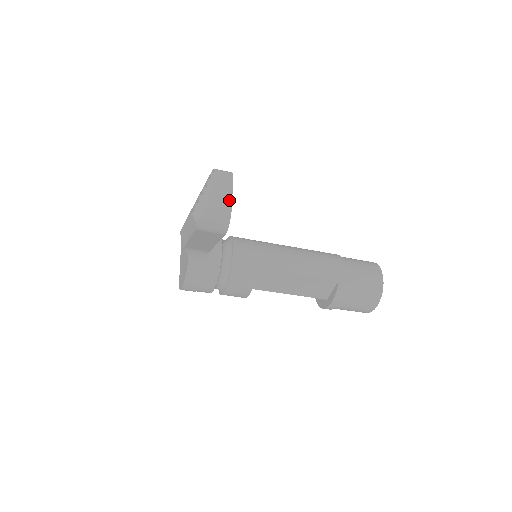
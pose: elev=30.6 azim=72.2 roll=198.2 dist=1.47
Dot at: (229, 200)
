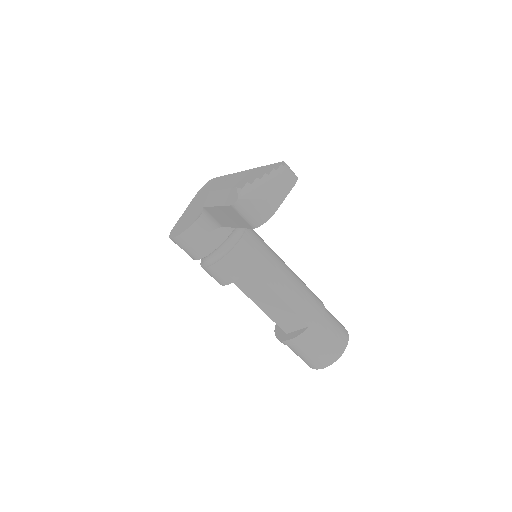
Dot at: (280, 201)
